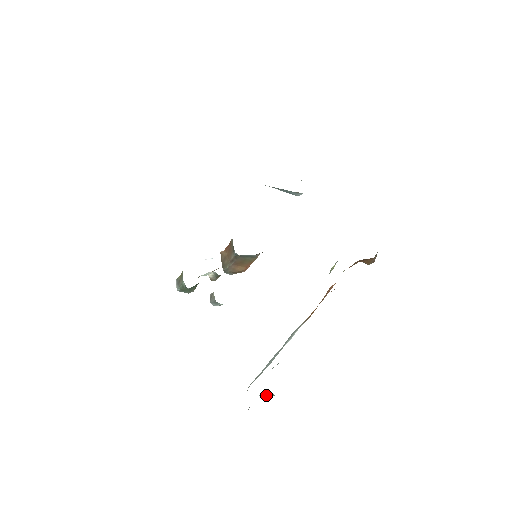
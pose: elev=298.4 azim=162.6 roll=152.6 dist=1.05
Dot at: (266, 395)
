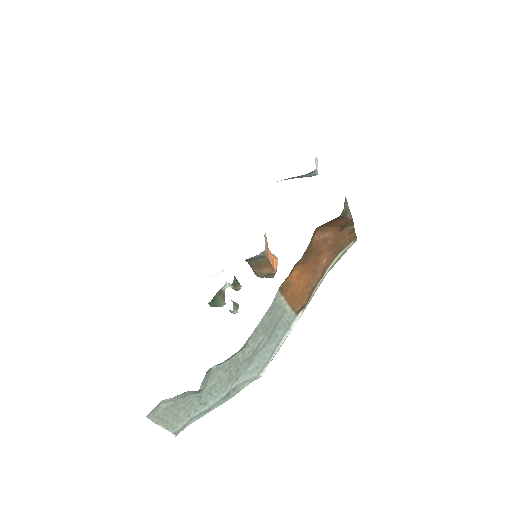
Dot at: (195, 392)
